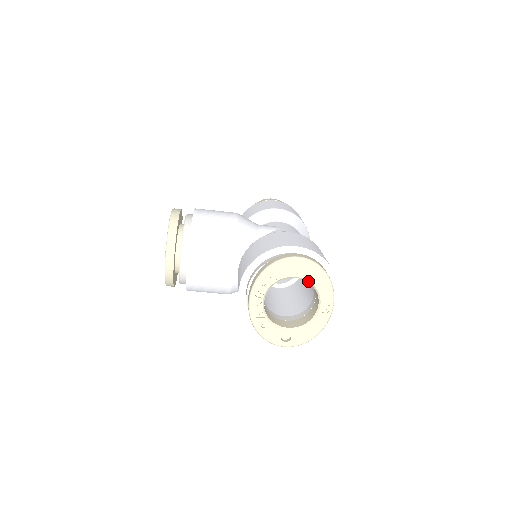
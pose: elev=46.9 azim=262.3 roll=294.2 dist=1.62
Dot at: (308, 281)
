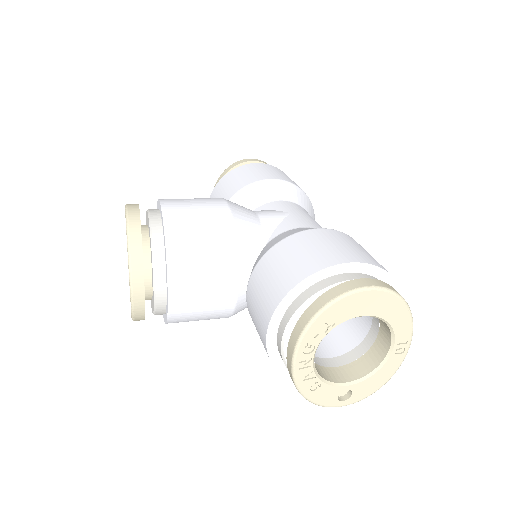
Dot at: (380, 318)
